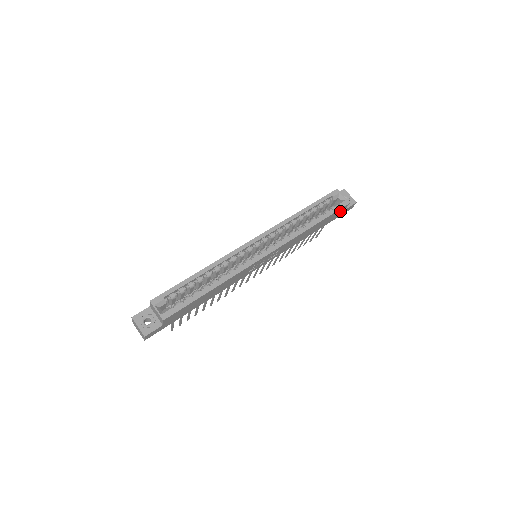
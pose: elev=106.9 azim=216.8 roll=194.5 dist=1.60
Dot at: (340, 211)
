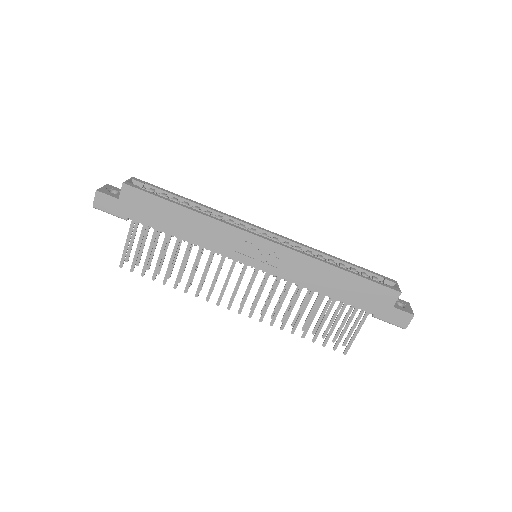
Dot at: (385, 297)
